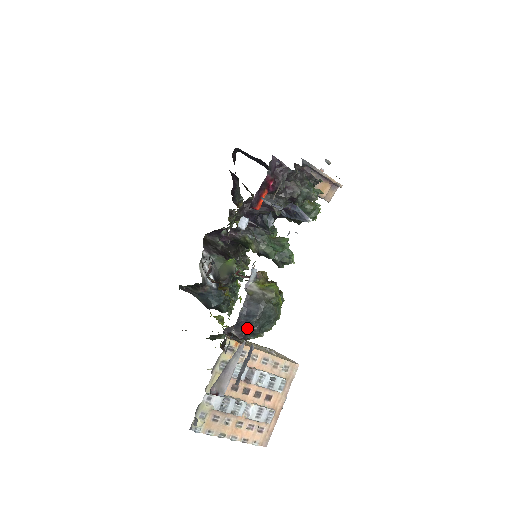
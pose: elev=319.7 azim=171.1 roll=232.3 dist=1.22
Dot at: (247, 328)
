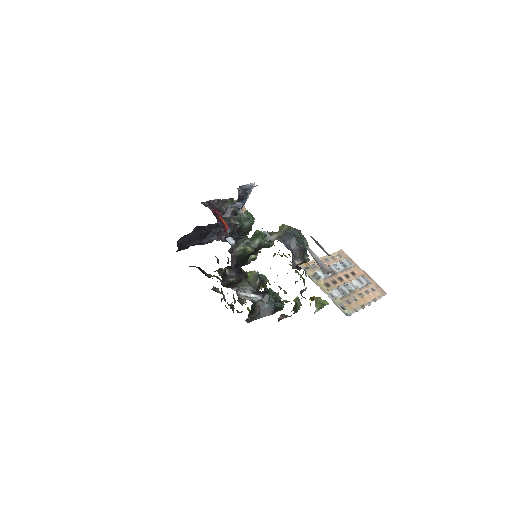
Dot at: (298, 250)
